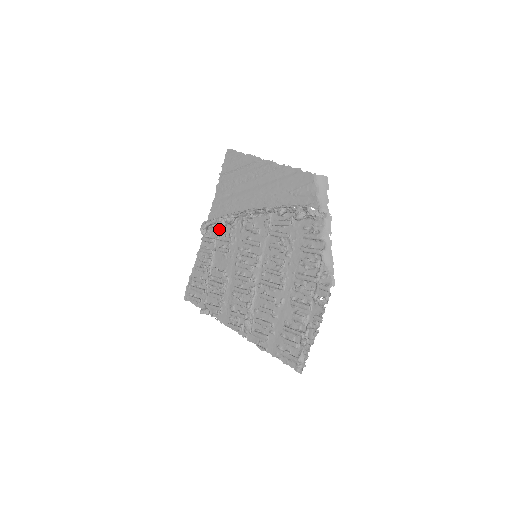
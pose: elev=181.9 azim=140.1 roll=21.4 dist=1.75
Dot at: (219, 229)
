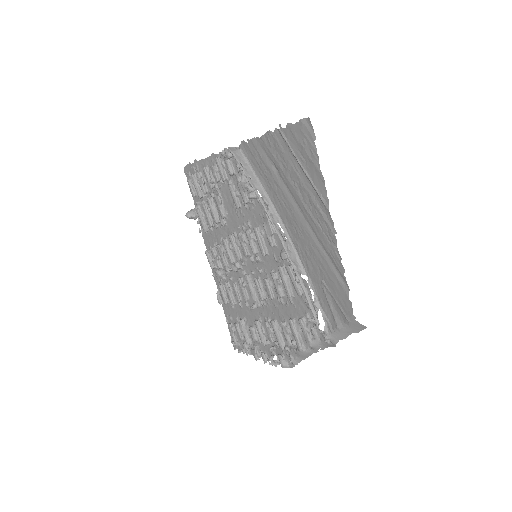
Dot at: occluded
